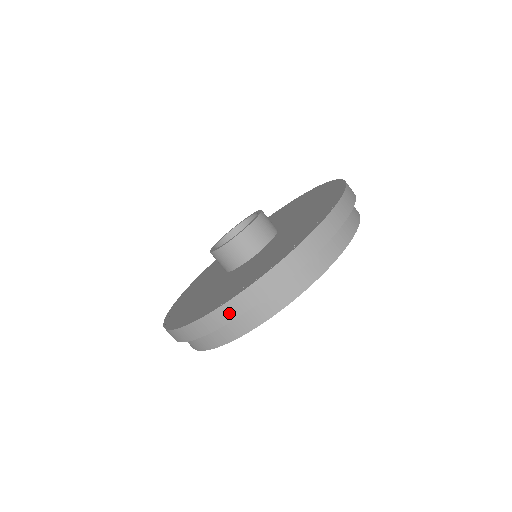
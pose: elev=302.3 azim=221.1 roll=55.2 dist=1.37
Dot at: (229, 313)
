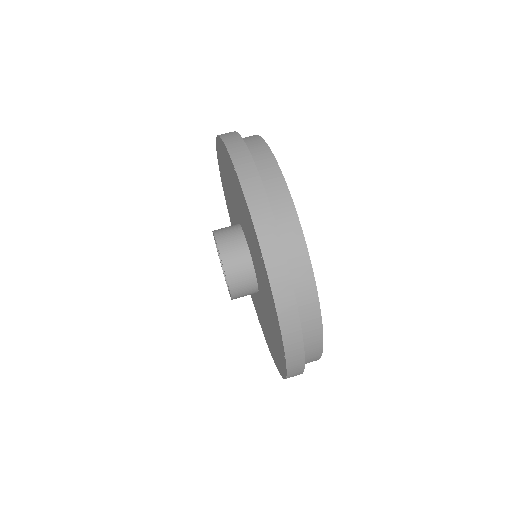
Dot at: (242, 157)
